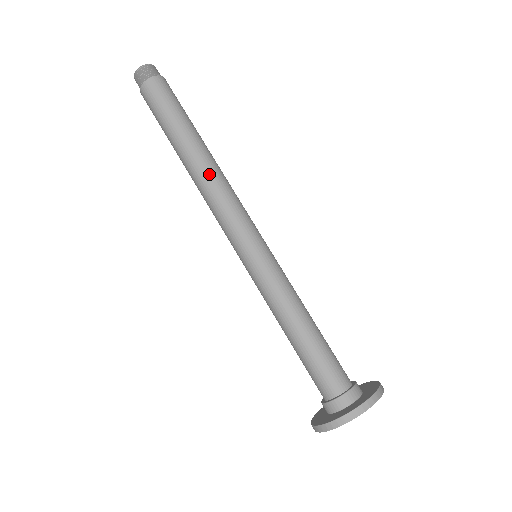
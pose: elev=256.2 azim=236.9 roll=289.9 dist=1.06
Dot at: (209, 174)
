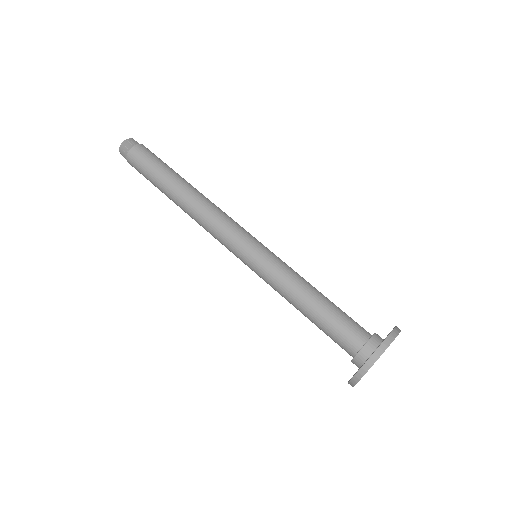
Dot at: (197, 204)
